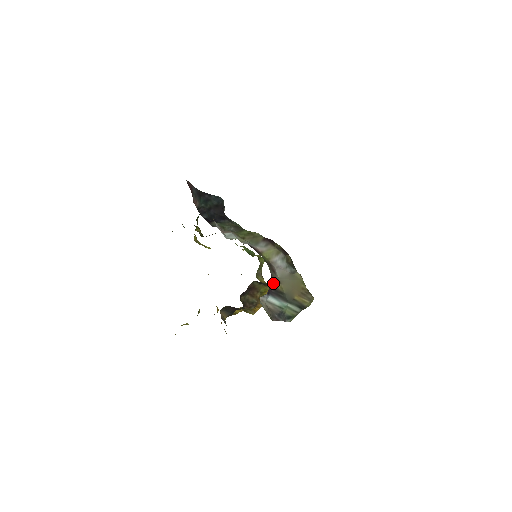
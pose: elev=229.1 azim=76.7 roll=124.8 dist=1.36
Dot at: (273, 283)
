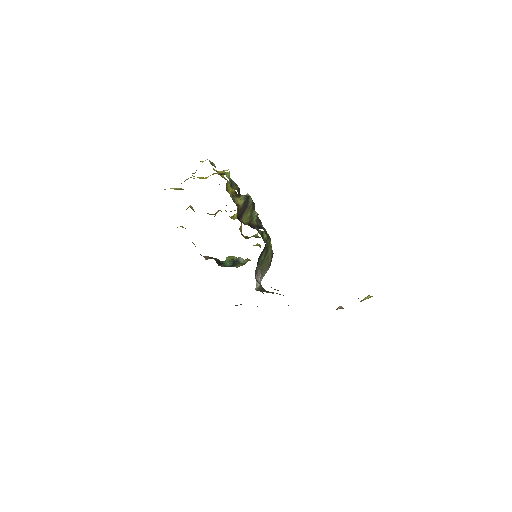
Dot at: occluded
